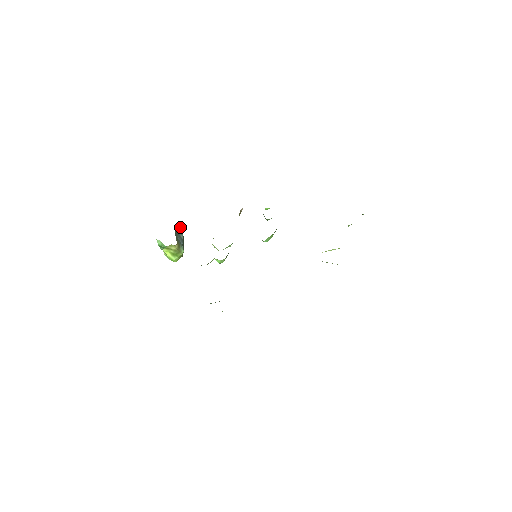
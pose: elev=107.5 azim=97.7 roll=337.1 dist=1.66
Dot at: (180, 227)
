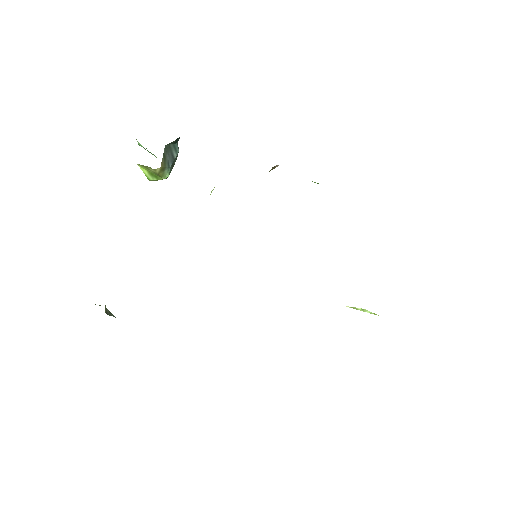
Dot at: (178, 139)
